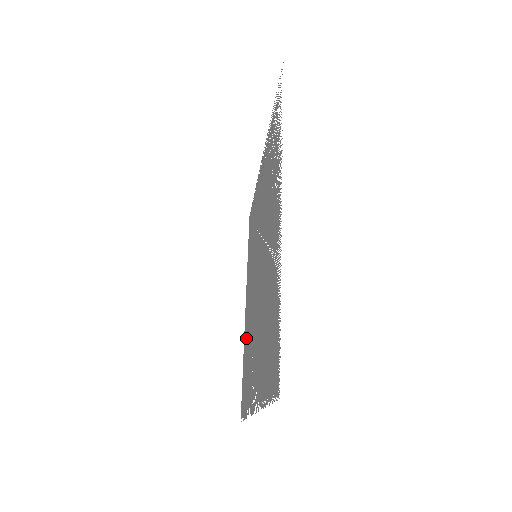
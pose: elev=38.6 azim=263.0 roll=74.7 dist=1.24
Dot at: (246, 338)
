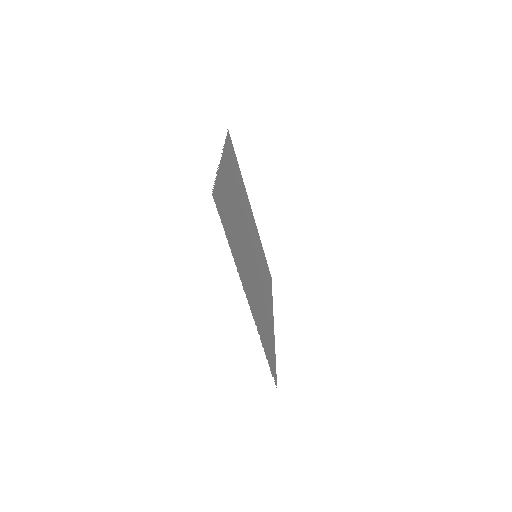
Dot at: (269, 326)
